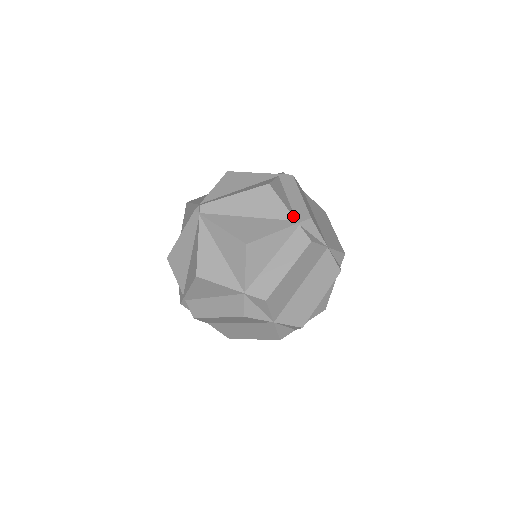
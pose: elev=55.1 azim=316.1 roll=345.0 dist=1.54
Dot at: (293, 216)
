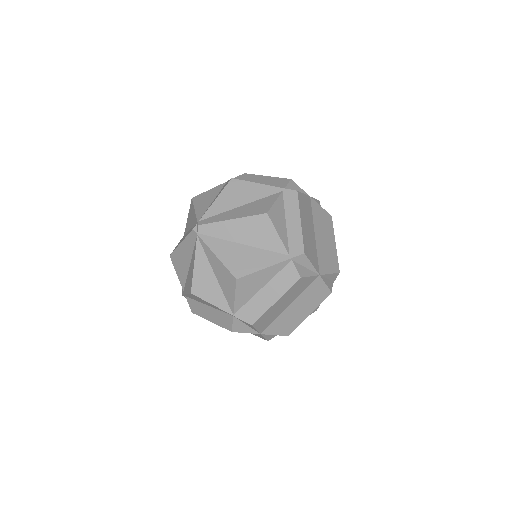
Dot at: (287, 250)
